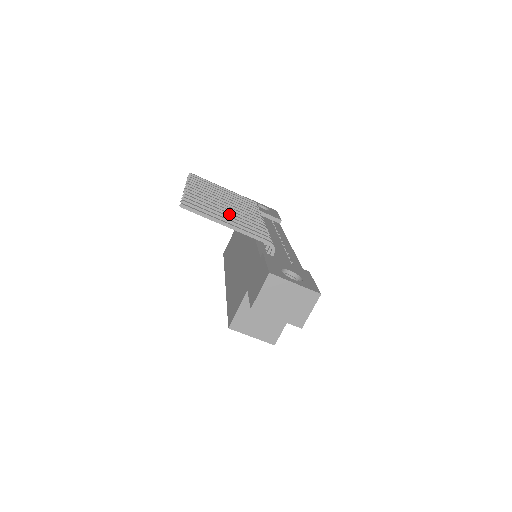
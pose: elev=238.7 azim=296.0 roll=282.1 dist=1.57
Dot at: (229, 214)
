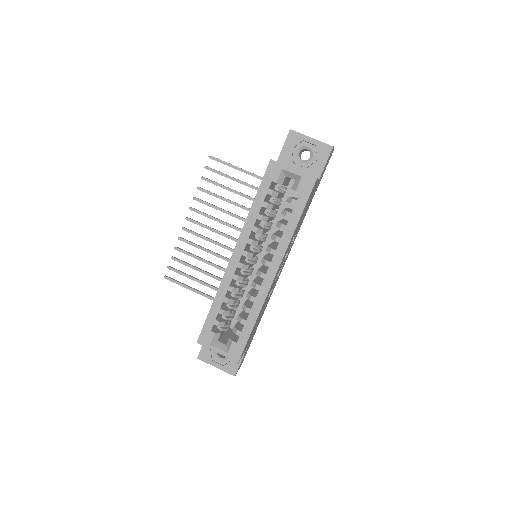
Dot at: (234, 202)
